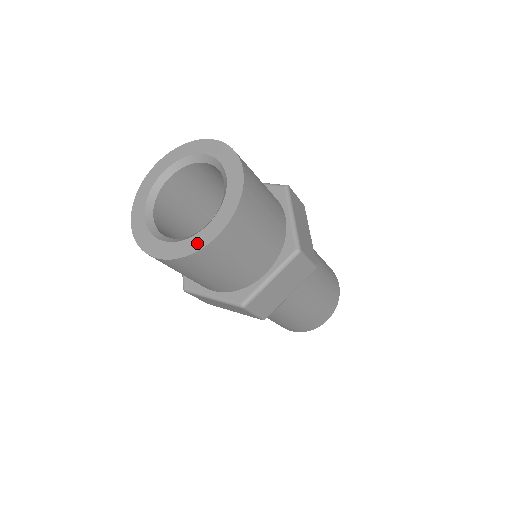
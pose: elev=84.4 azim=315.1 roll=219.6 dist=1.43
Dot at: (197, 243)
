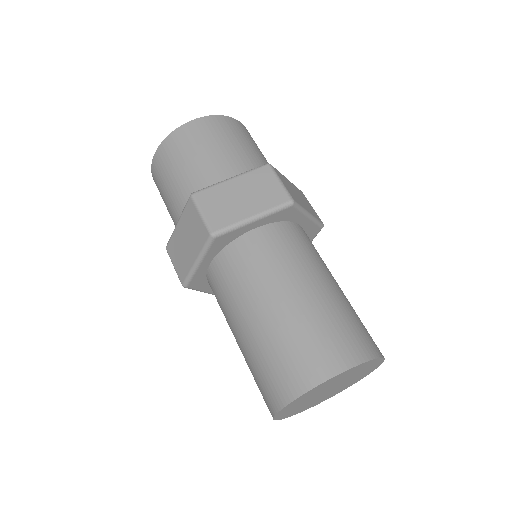
Dot at: occluded
